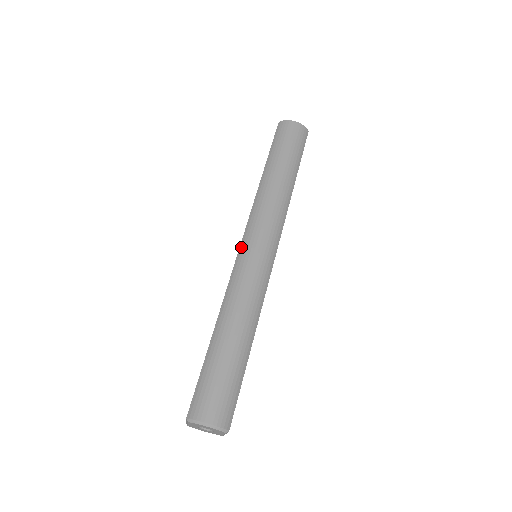
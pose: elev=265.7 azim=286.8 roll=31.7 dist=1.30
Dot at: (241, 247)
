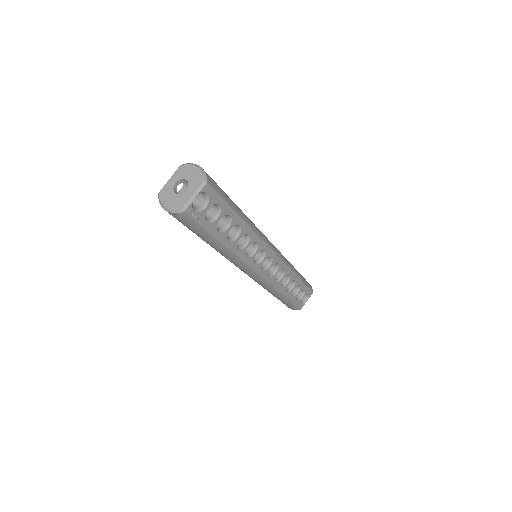
Dot at: occluded
